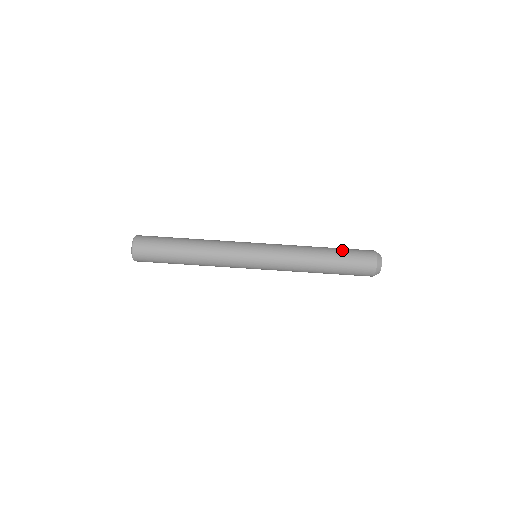
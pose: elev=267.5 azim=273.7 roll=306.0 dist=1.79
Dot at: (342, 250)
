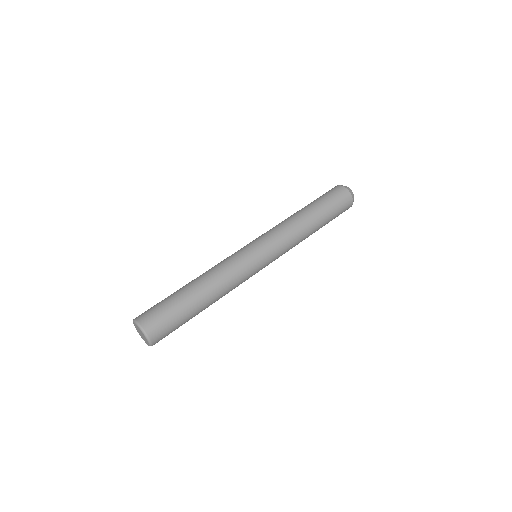
Dot at: occluded
